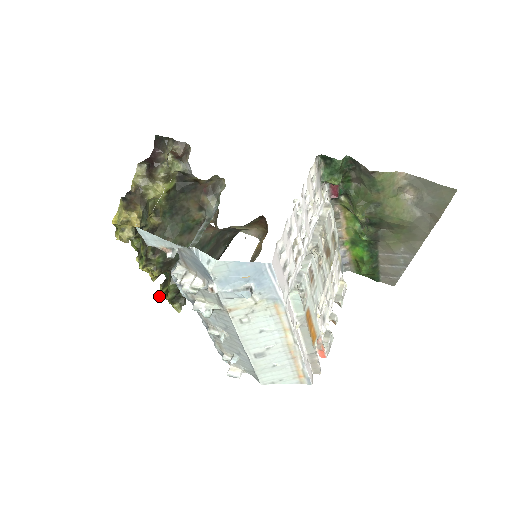
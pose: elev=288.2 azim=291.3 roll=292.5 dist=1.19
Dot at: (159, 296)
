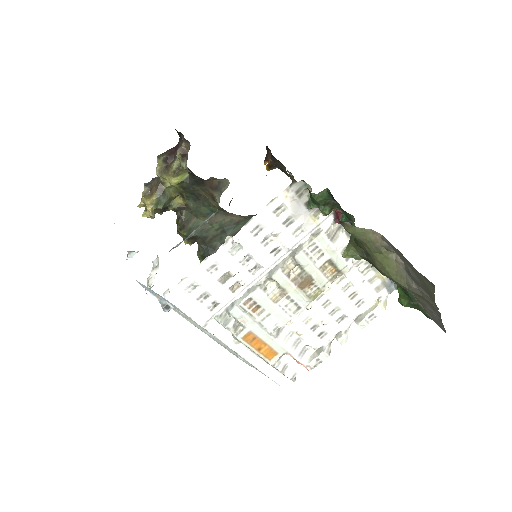
Dot at: occluded
